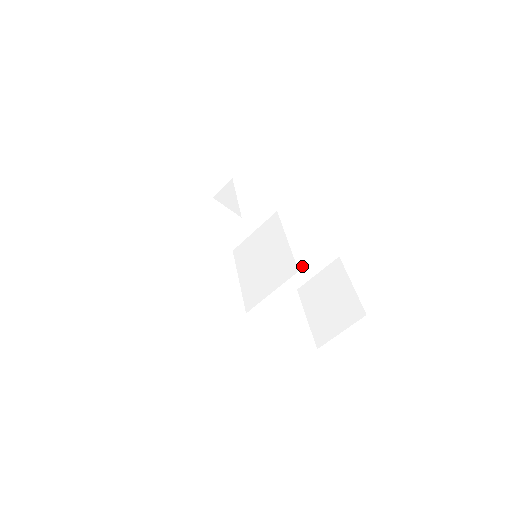
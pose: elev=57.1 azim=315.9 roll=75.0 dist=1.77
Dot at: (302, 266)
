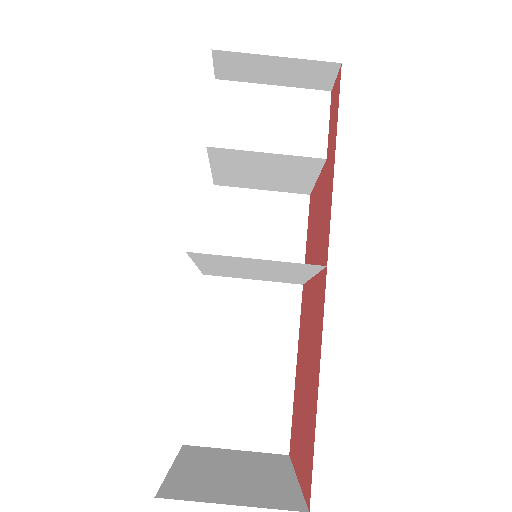
Dot at: (235, 408)
